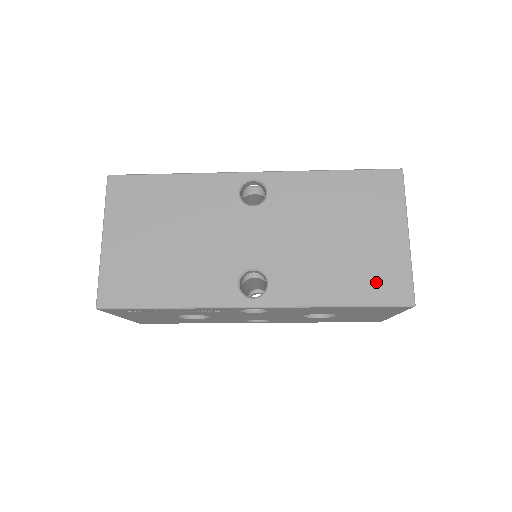
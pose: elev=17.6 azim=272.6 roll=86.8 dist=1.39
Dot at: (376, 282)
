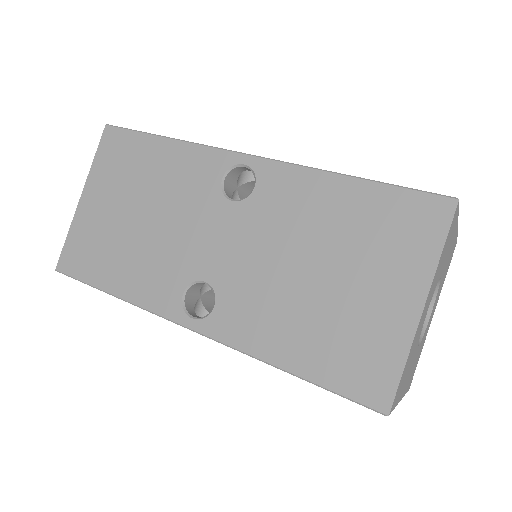
Dot at: occluded
